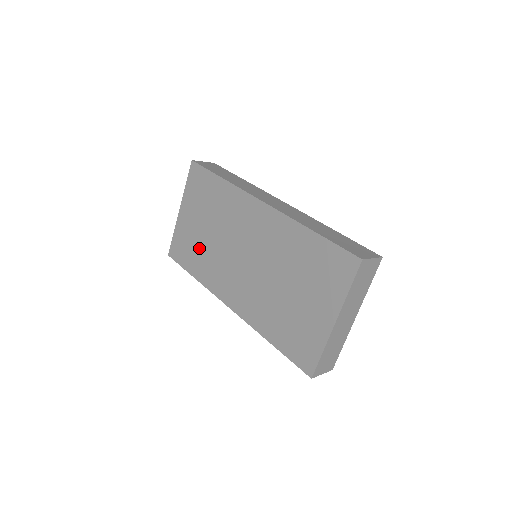
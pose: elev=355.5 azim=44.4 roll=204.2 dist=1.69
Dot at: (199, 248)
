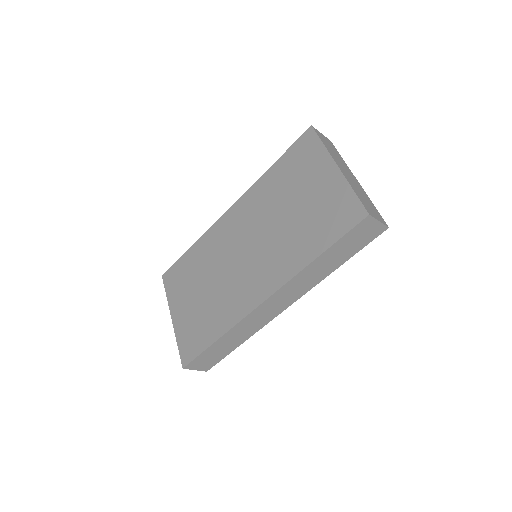
Dot at: (206, 312)
